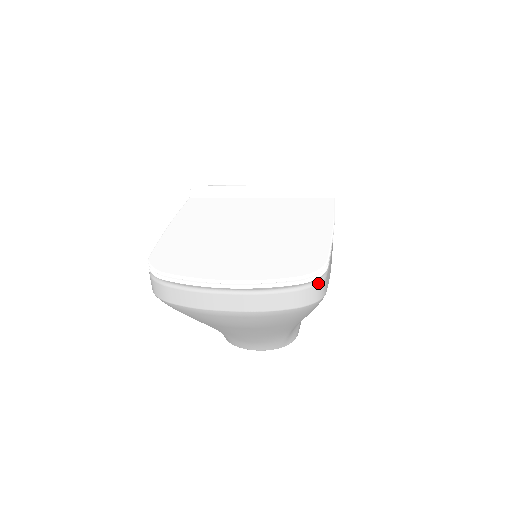
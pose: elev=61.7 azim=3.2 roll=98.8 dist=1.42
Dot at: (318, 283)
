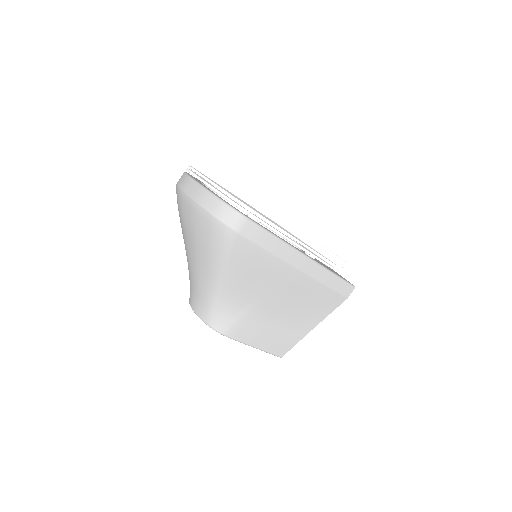
Dot at: (237, 212)
